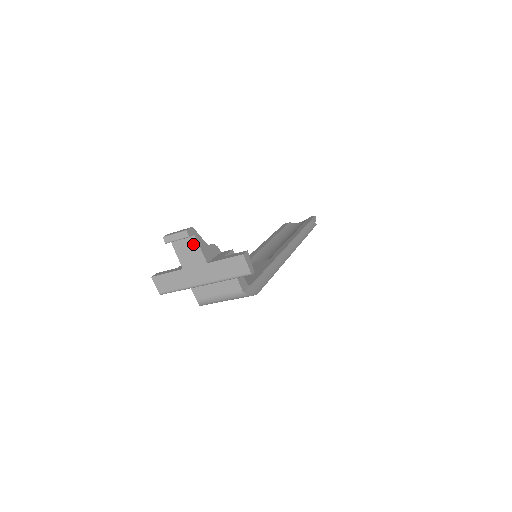
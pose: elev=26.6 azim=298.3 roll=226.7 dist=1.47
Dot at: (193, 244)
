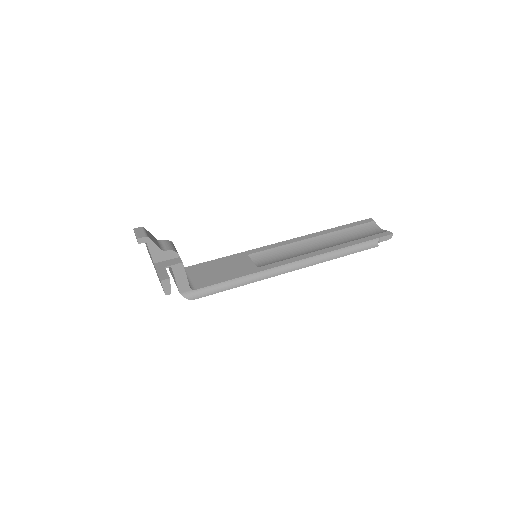
Dot at: (148, 246)
